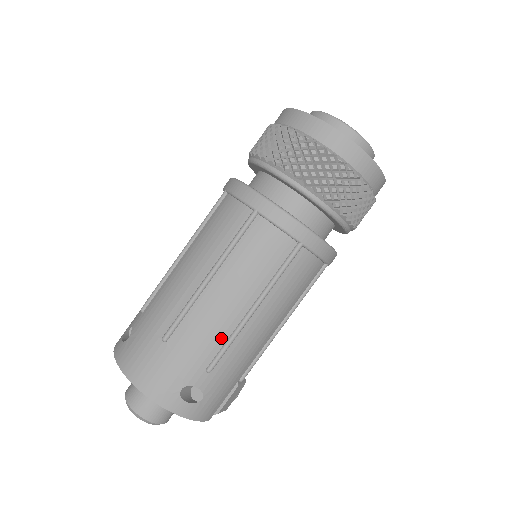
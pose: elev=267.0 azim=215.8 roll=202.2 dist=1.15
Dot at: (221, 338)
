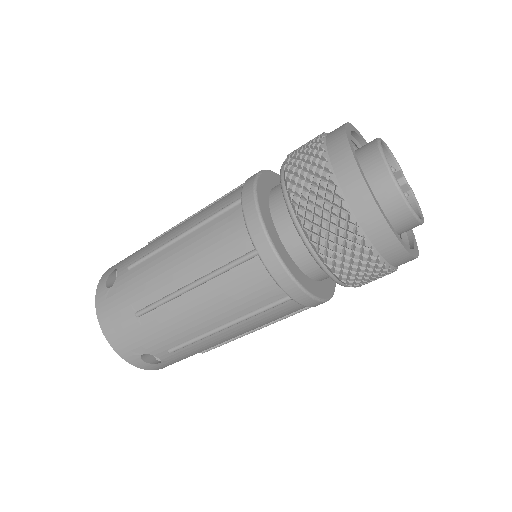
Dot at: (187, 335)
